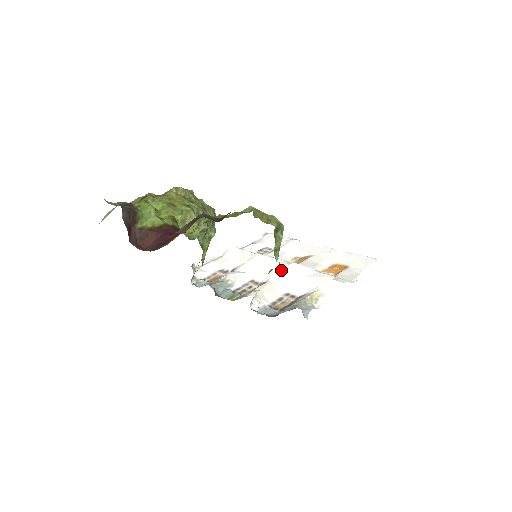
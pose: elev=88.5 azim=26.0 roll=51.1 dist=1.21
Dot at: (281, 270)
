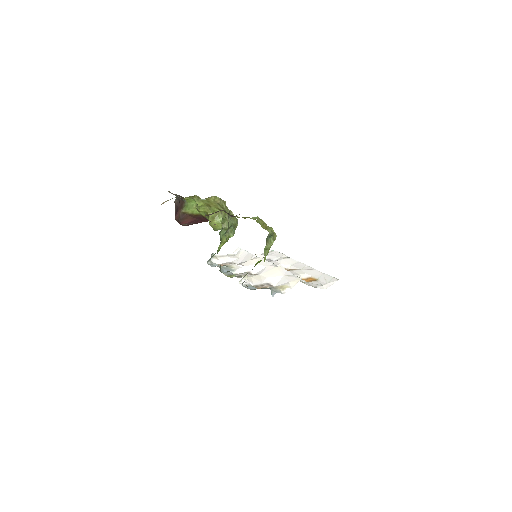
Dot at: (270, 269)
